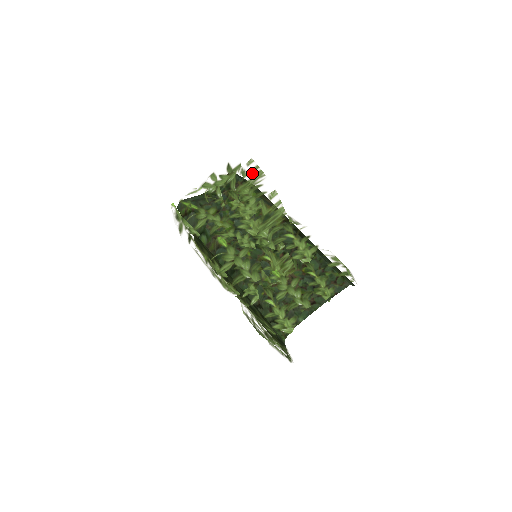
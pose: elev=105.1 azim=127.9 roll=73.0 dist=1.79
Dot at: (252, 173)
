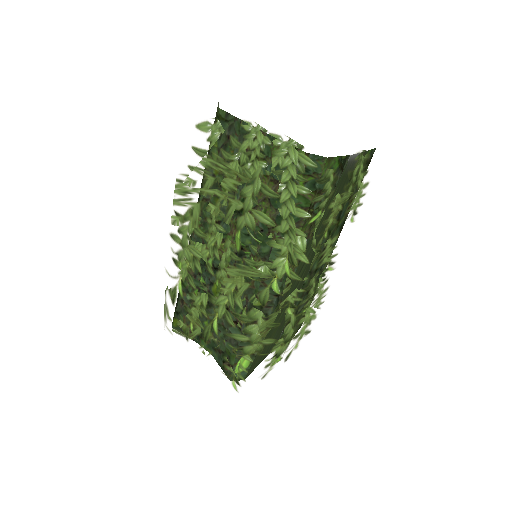
Dot at: occluded
